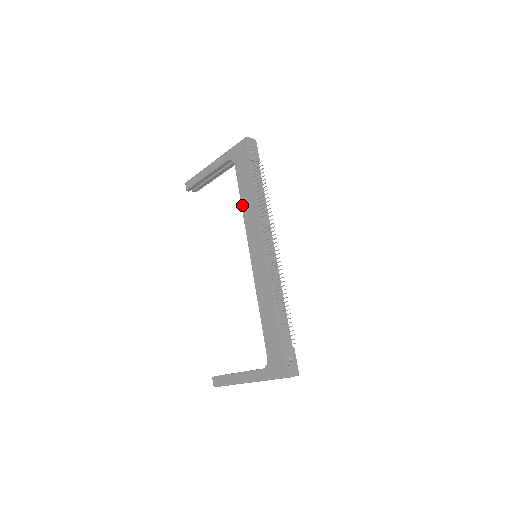
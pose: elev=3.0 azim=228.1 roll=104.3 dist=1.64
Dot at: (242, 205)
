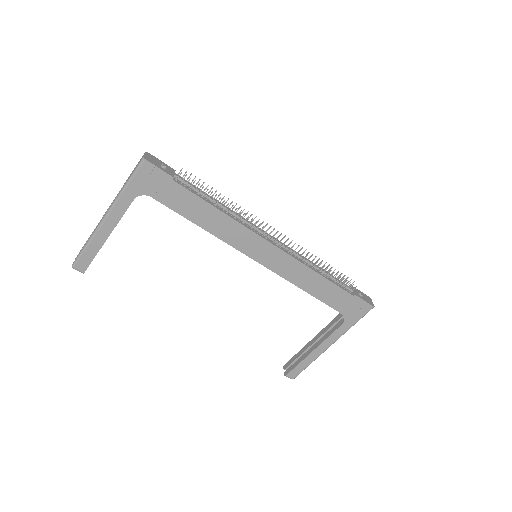
Dot at: (203, 228)
